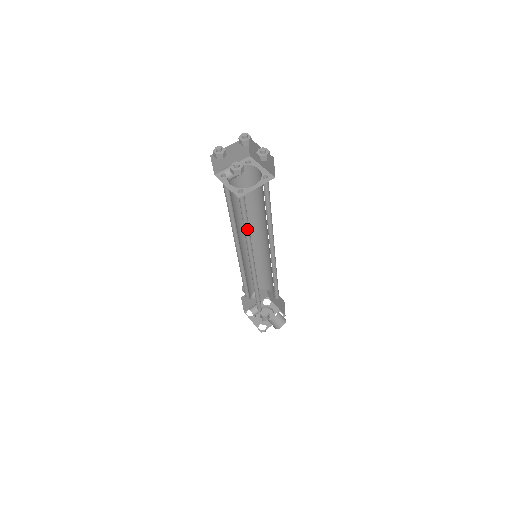
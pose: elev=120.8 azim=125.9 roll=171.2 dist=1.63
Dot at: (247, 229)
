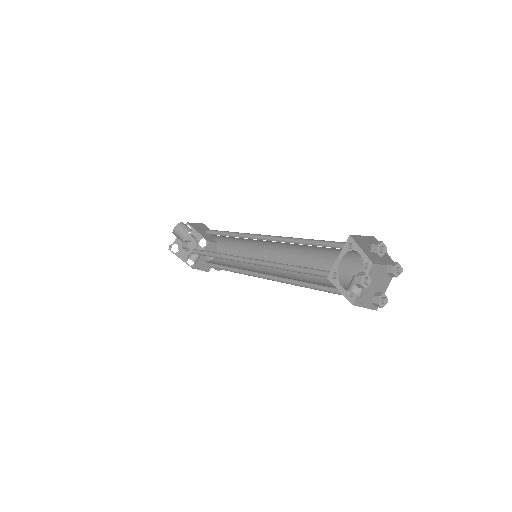
Dot at: occluded
